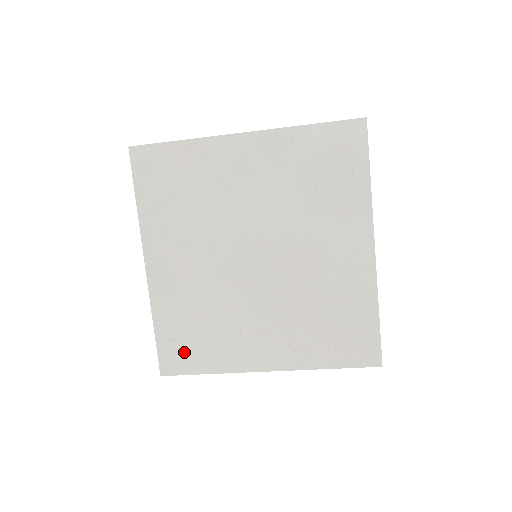
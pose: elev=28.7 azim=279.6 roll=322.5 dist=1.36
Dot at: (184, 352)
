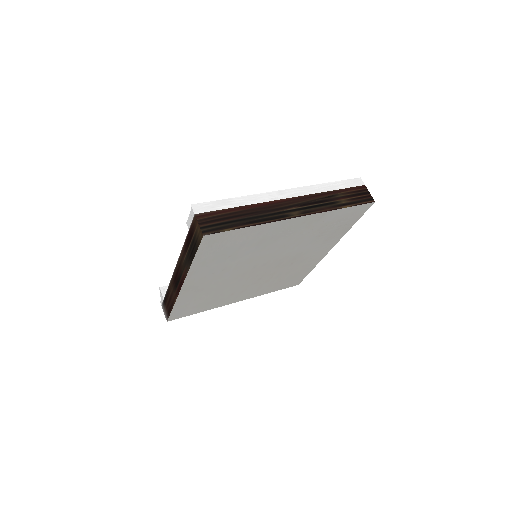
Dot at: (189, 310)
